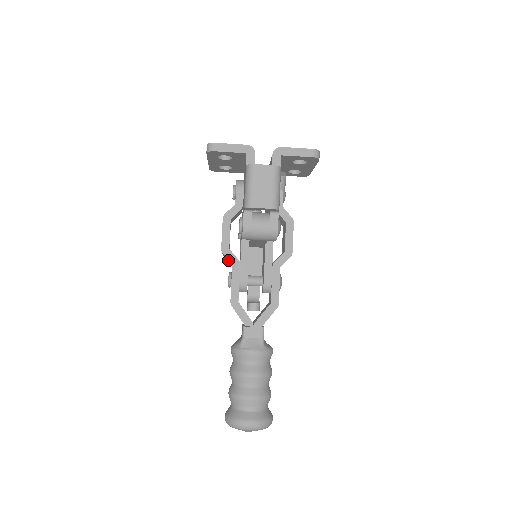
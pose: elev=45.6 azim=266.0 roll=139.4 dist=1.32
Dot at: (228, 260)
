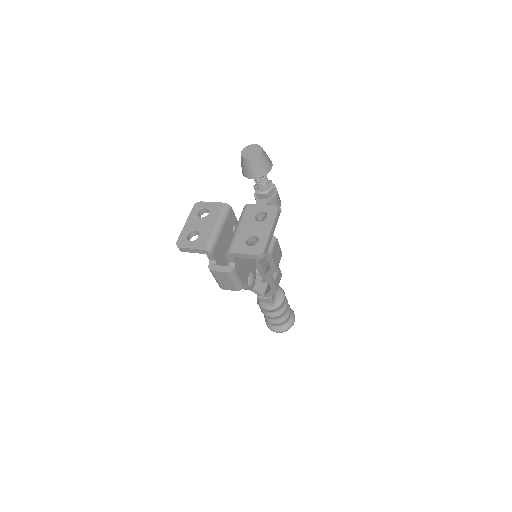
Dot at: occluded
